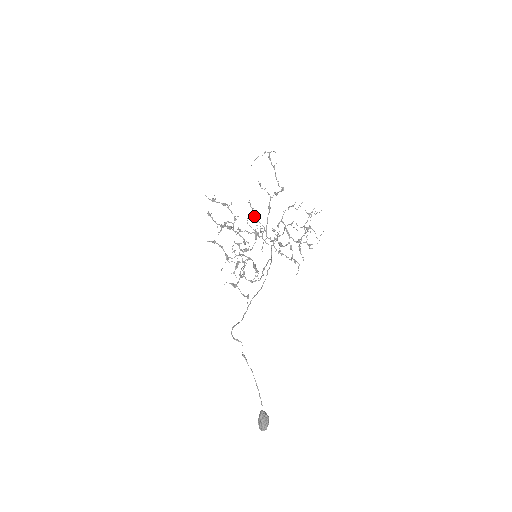
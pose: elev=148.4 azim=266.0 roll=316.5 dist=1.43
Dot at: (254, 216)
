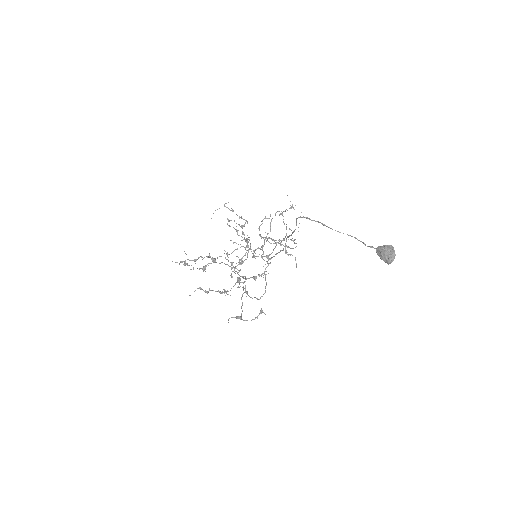
Dot at: occluded
